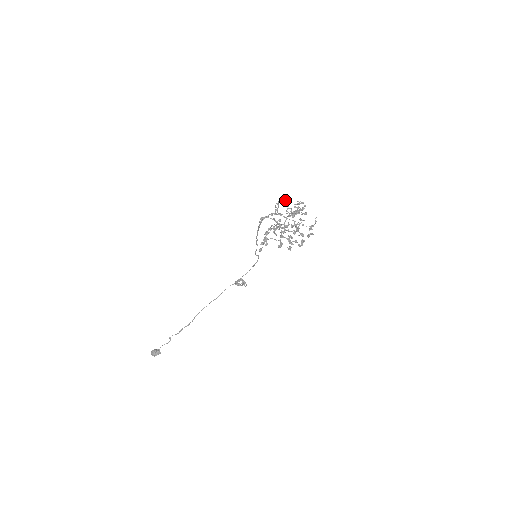
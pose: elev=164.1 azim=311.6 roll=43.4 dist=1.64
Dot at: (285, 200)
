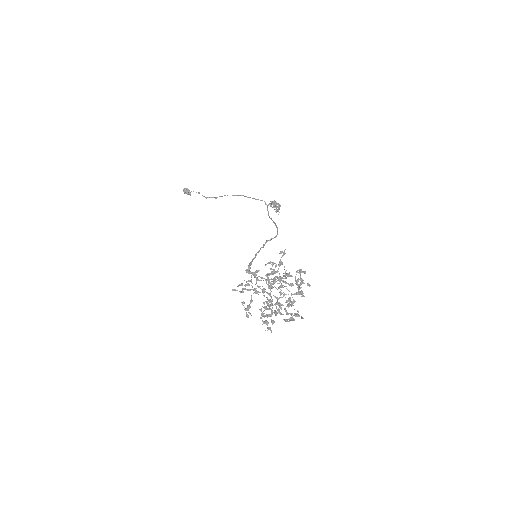
Dot at: (280, 281)
